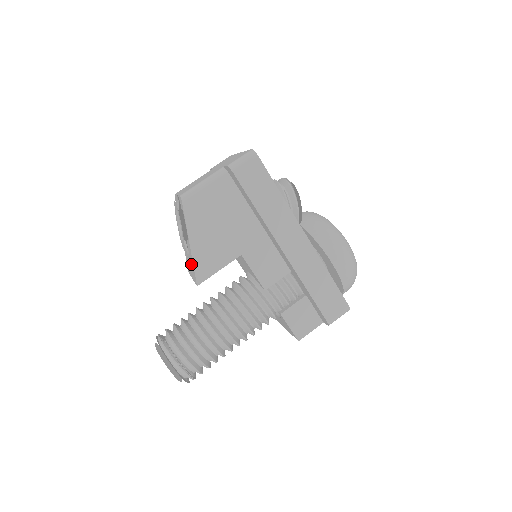
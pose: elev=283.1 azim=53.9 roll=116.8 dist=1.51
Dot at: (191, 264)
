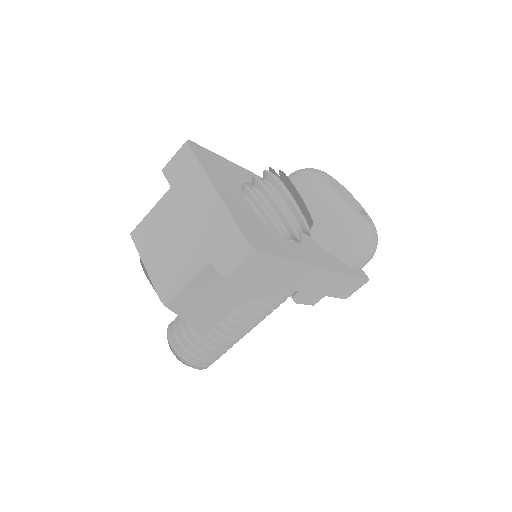
Dot at: occluded
